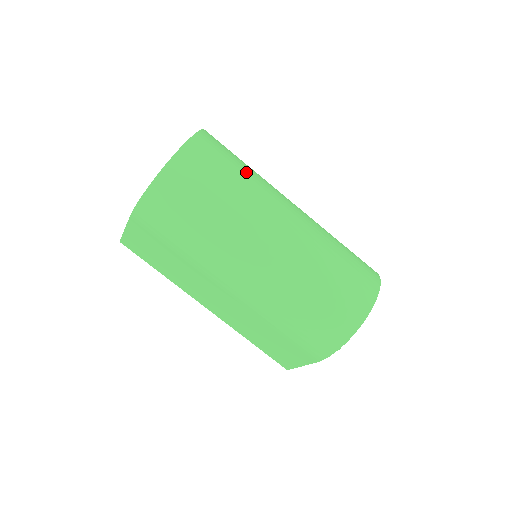
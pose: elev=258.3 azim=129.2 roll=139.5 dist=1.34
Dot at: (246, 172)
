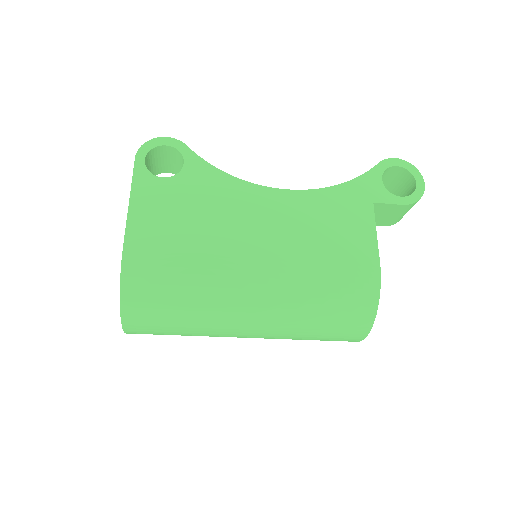
Dot at: (187, 321)
